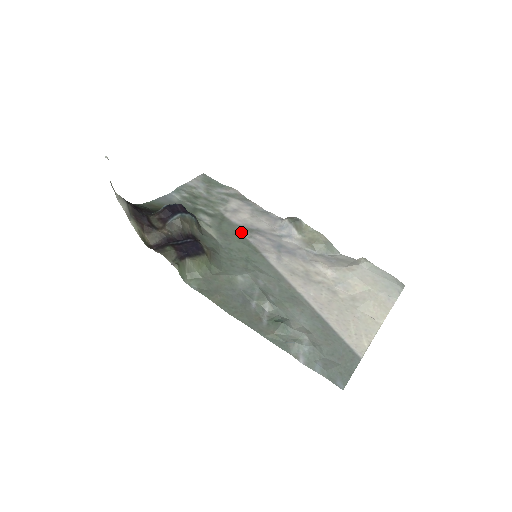
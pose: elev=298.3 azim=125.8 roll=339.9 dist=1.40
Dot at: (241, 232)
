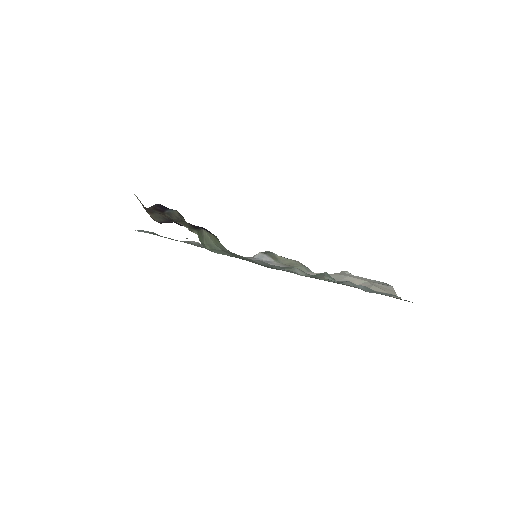
Dot at: occluded
